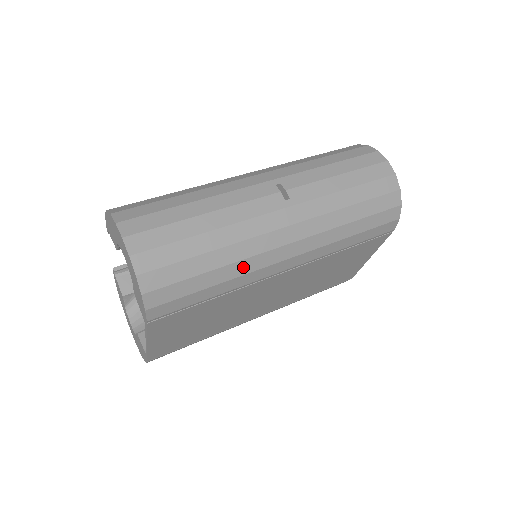
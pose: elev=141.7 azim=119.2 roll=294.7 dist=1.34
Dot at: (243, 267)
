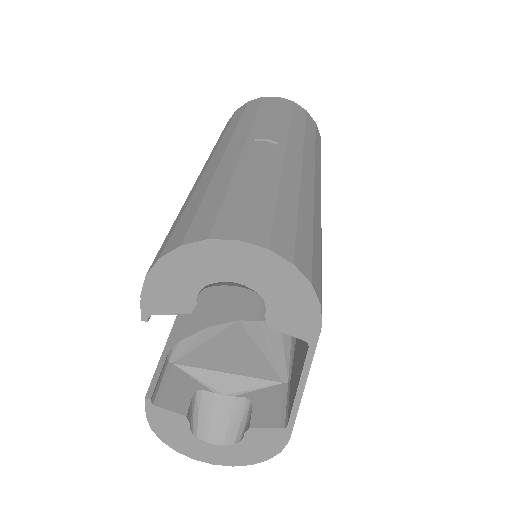
Dot at: (317, 215)
